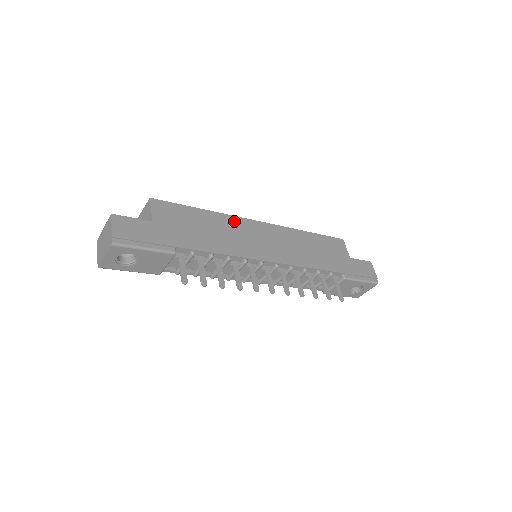
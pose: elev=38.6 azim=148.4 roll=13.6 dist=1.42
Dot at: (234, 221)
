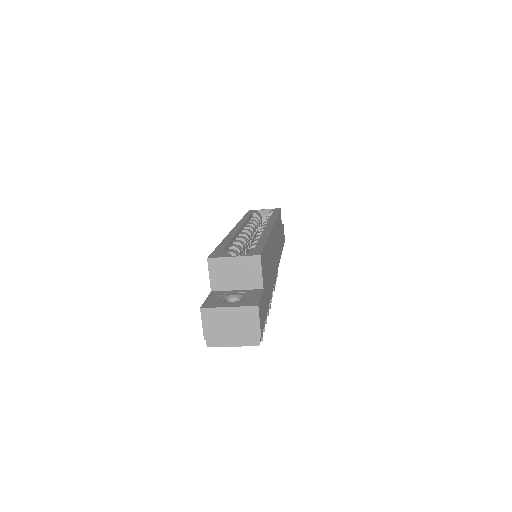
Dot at: (271, 239)
